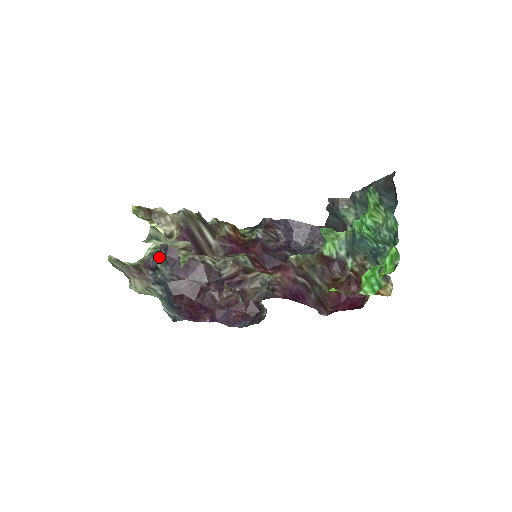
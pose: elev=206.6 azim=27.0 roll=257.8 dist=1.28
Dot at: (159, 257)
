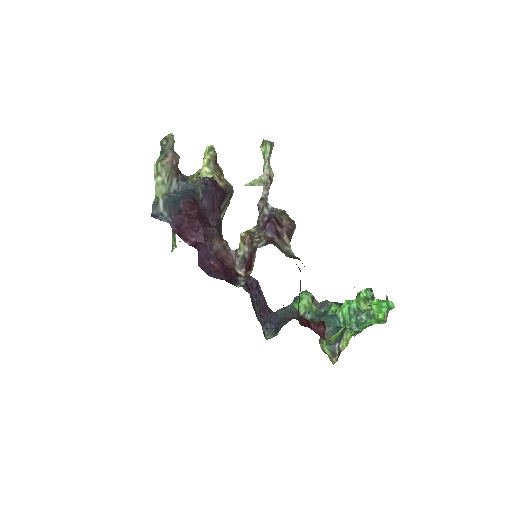
Dot at: (195, 179)
